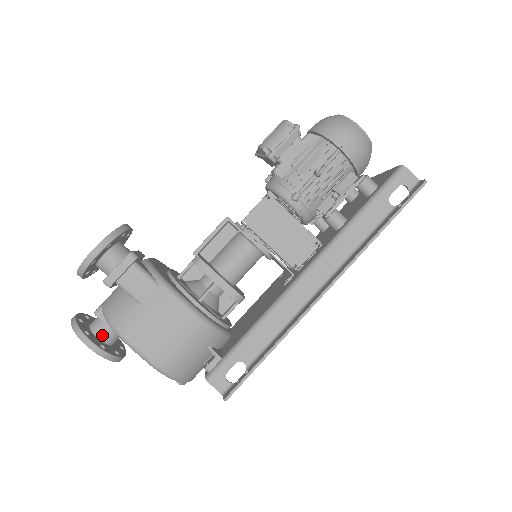
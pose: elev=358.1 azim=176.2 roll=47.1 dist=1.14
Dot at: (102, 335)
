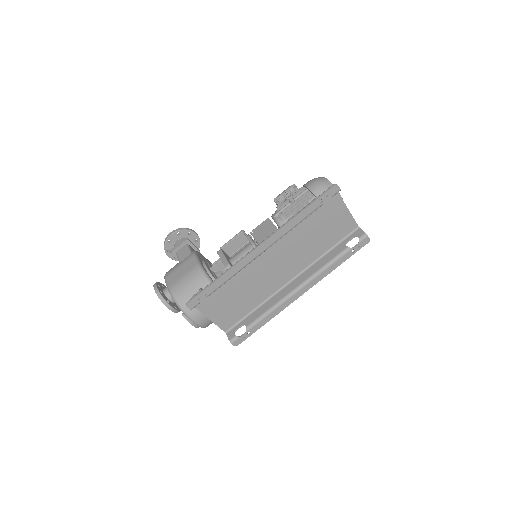
Dot at: (166, 290)
